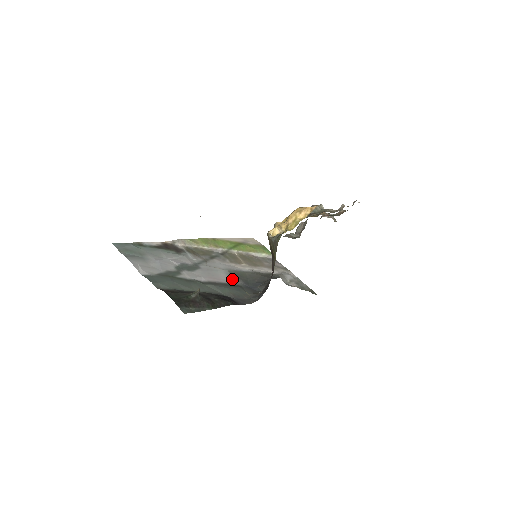
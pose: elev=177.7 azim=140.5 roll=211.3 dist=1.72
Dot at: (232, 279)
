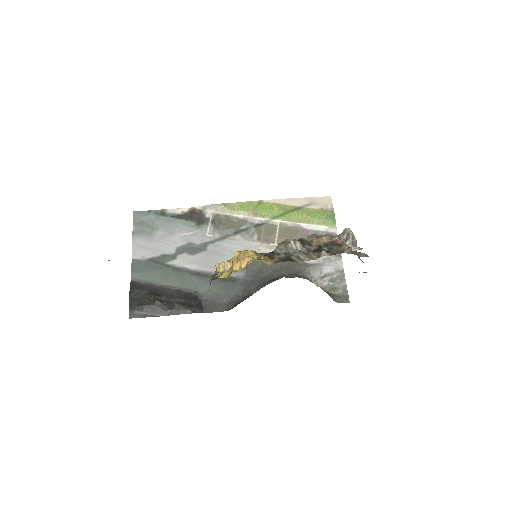
Dot at: occluded
